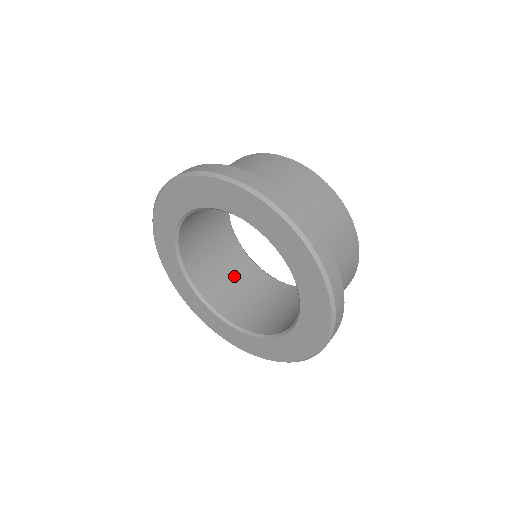
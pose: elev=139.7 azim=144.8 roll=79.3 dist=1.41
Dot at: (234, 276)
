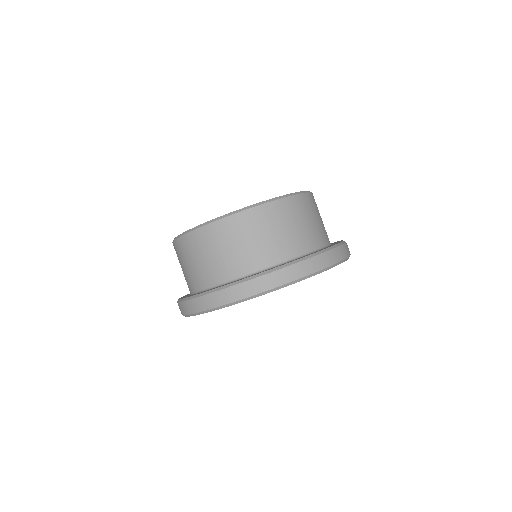
Dot at: occluded
